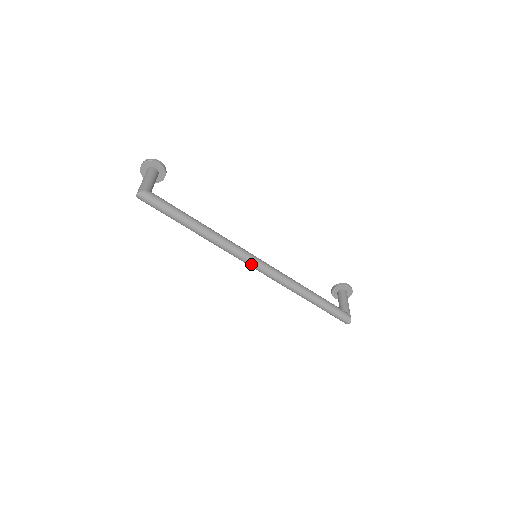
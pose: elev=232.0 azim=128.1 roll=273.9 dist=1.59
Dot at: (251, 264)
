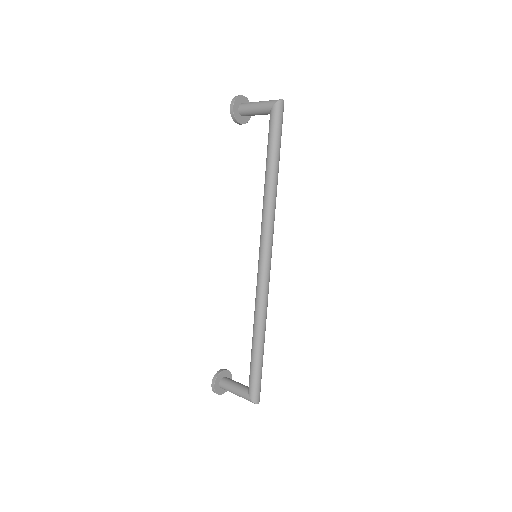
Dot at: (270, 253)
